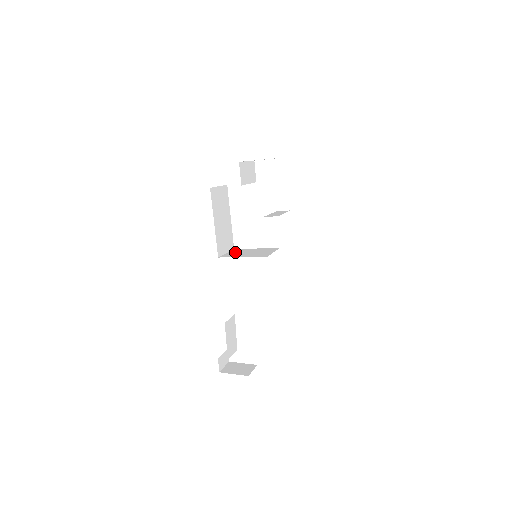
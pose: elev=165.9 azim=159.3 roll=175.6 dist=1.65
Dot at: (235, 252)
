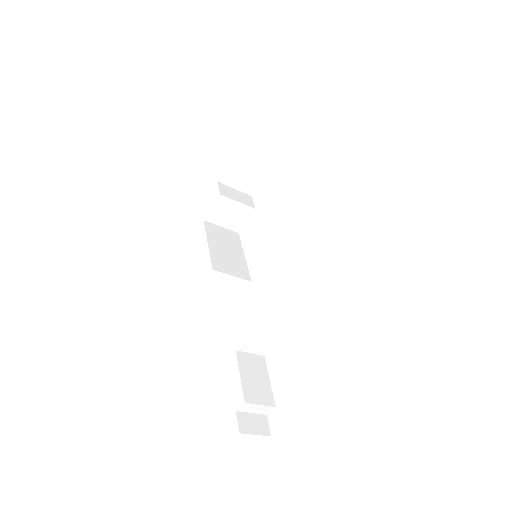
Dot at: occluded
